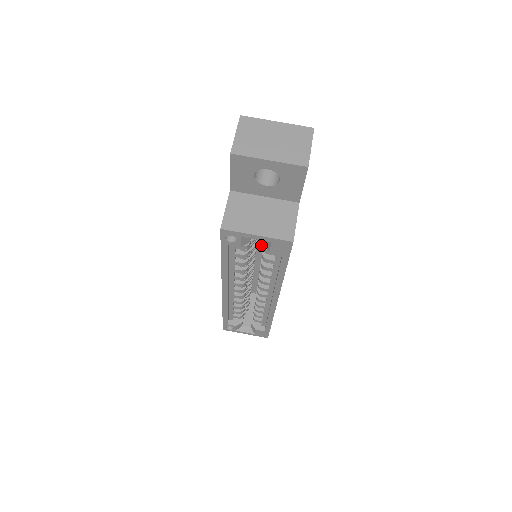
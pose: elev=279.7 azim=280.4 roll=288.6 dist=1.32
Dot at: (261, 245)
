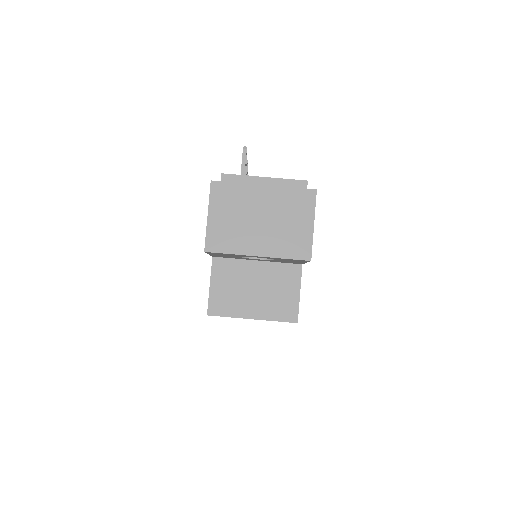
Dot at: occluded
